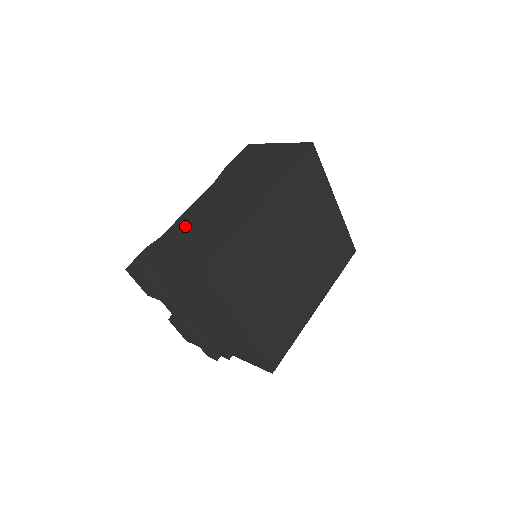
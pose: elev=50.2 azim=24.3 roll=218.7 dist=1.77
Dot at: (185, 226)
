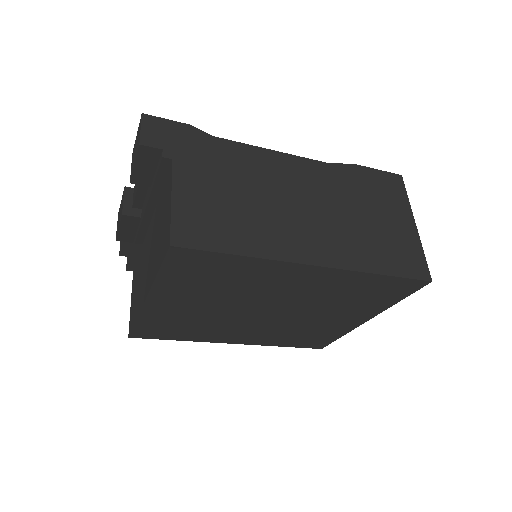
Dot at: (241, 166)
